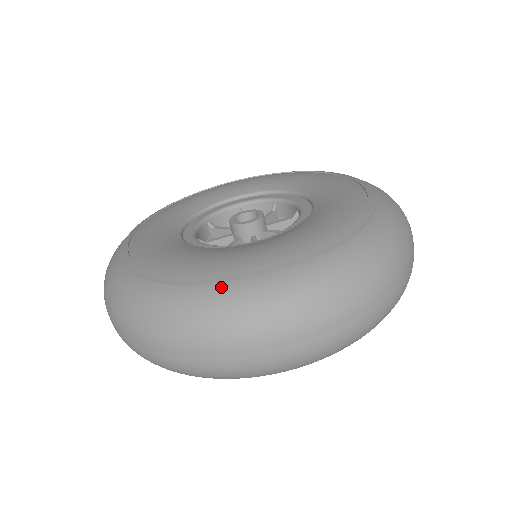
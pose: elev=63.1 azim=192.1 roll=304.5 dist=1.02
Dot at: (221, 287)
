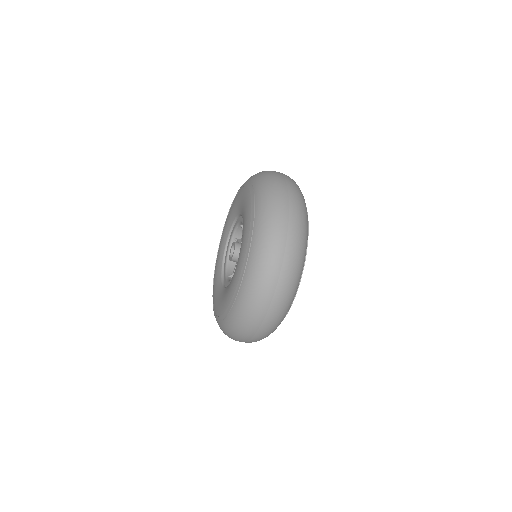
Dot at: (217, 322)
